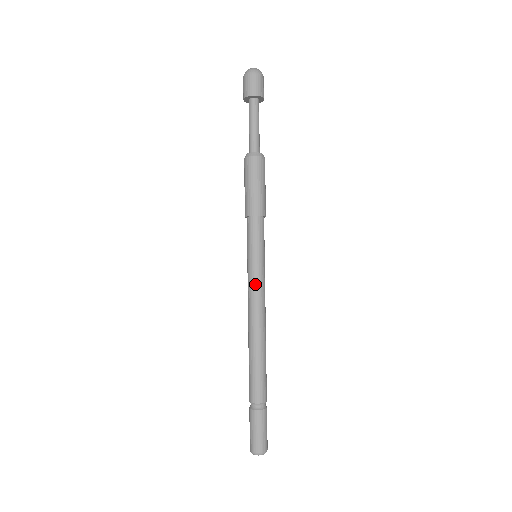
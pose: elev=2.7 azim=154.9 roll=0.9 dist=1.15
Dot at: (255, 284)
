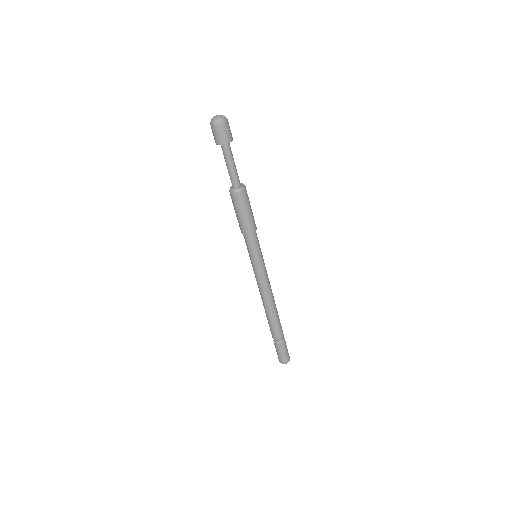
Dot at: (255, 275)
